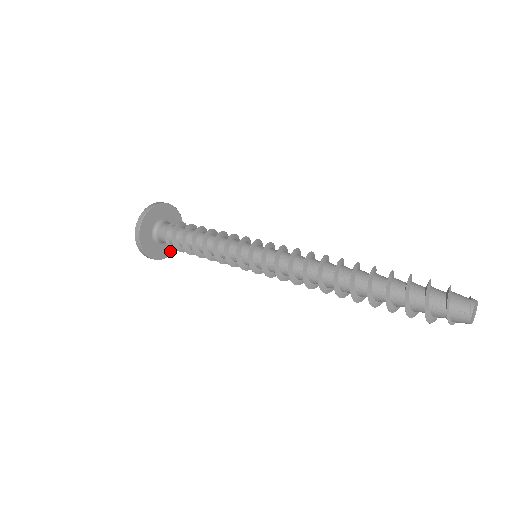
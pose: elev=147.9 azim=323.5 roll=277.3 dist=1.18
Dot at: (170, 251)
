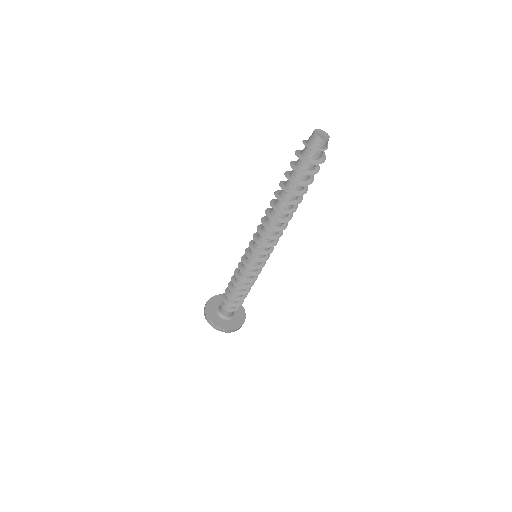
Dot at: (239, 324)
